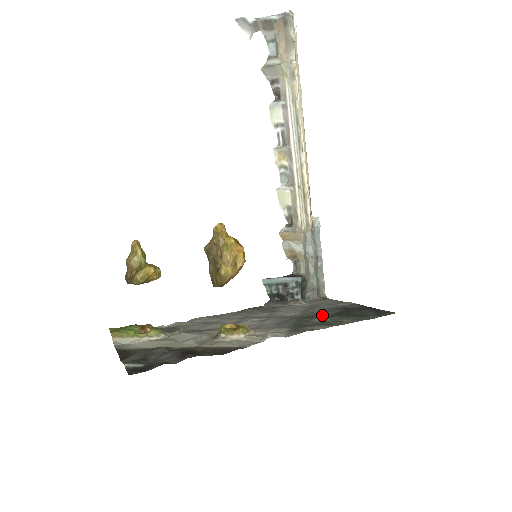
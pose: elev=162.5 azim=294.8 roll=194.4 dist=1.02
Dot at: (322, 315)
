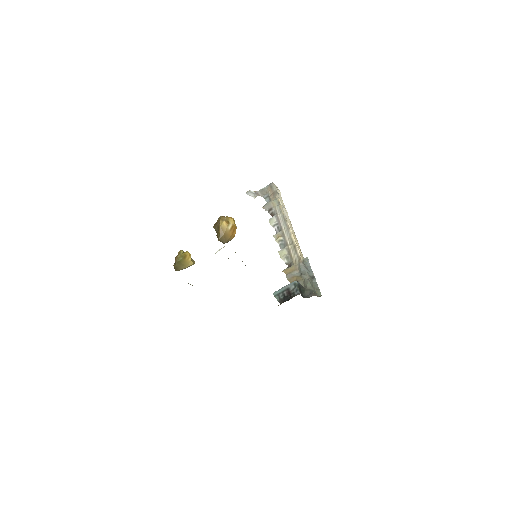
Dot at: occluded
